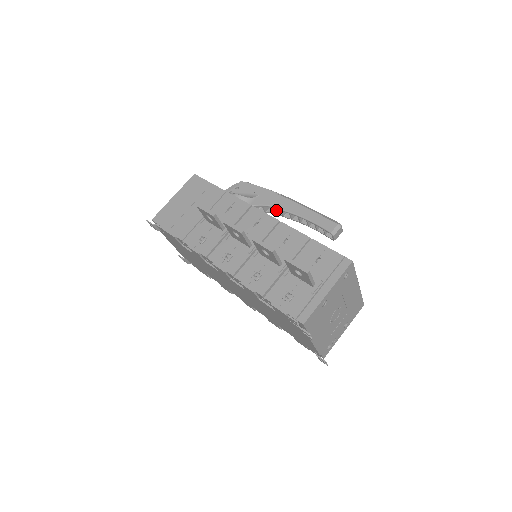
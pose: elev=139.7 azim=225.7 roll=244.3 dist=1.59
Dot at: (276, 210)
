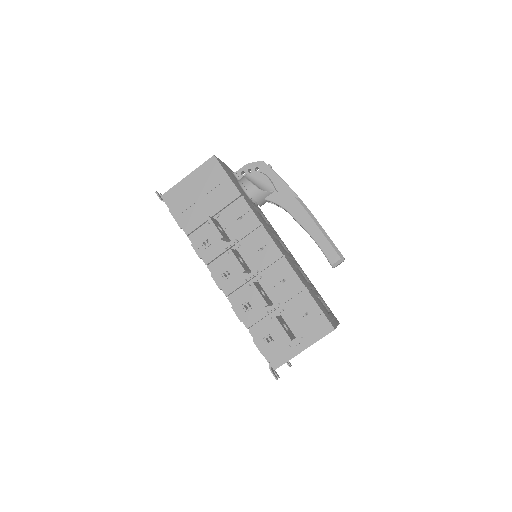
Dot at: occluded
